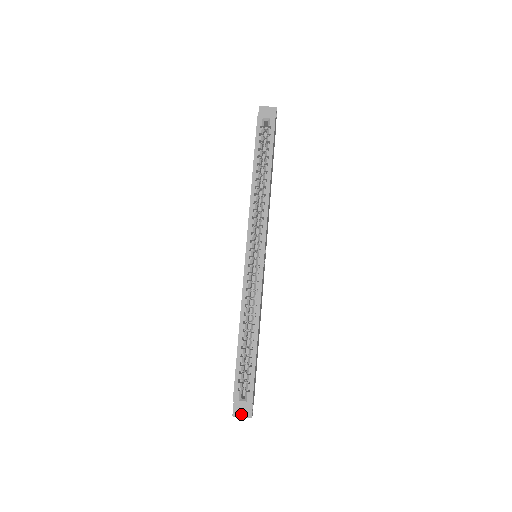
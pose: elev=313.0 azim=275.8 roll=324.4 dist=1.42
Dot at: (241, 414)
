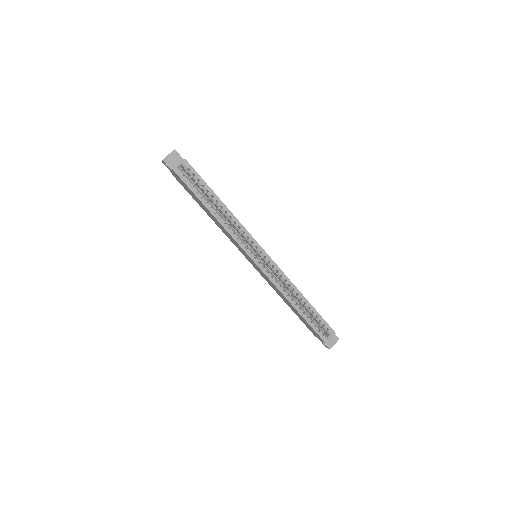
Dot at: (333, 344)
